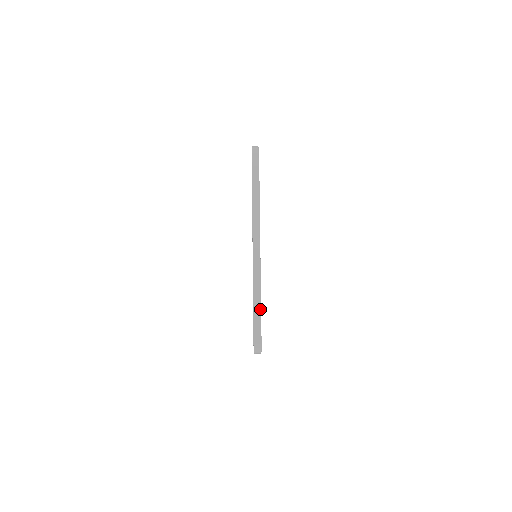
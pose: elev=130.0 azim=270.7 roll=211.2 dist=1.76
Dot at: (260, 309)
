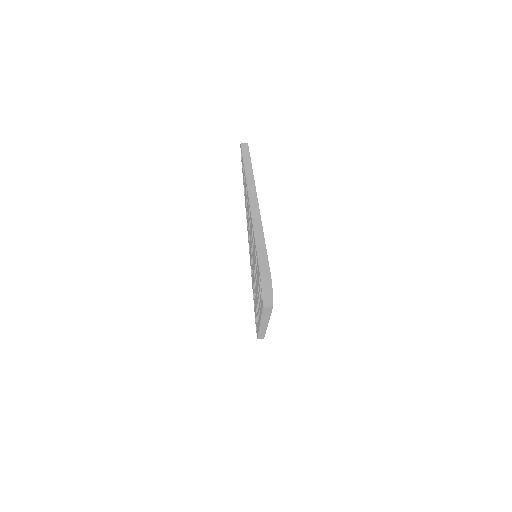
Dot at: (265, 247)
